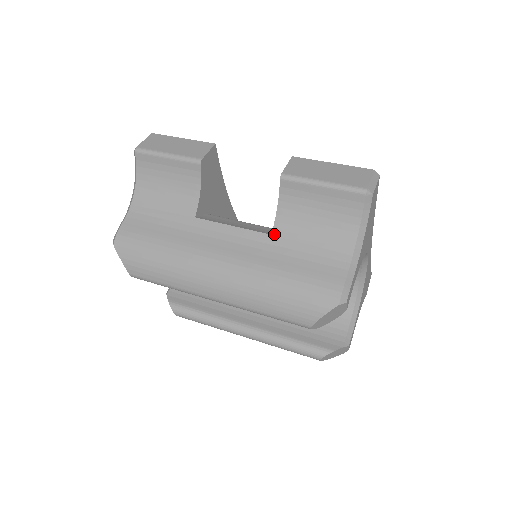
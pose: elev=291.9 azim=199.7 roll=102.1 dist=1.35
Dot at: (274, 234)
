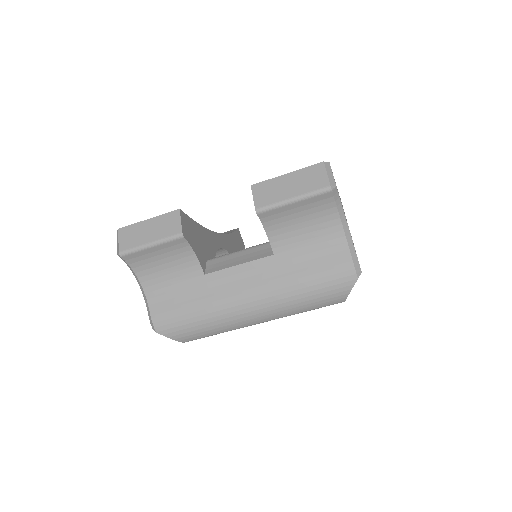
Dot at: (276, 253)
